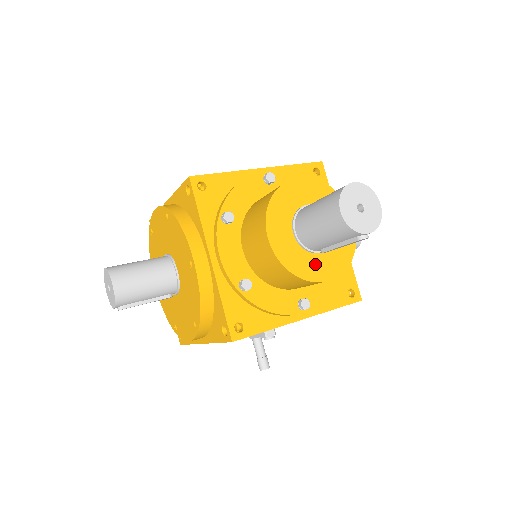
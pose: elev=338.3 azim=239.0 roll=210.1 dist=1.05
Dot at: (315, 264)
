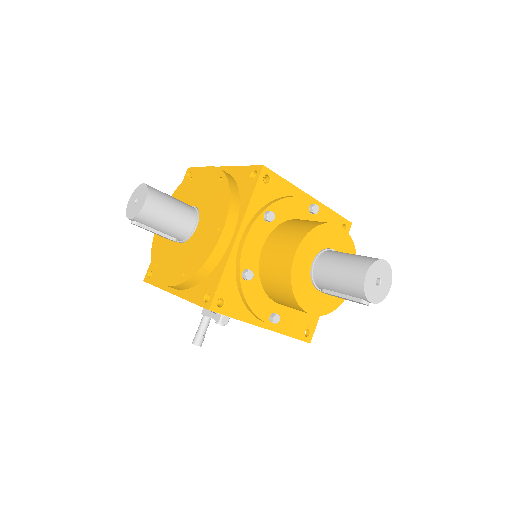
Dot at: (311, 296)
